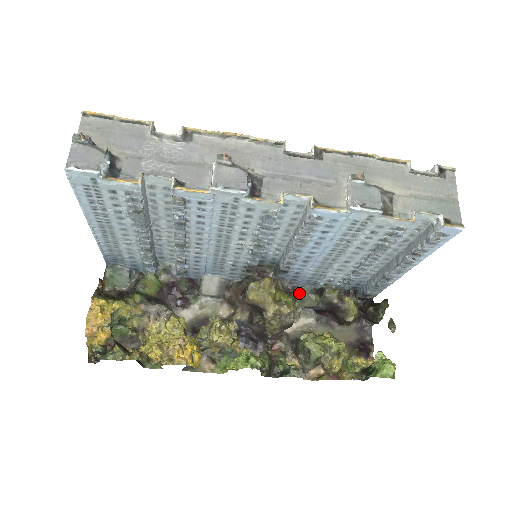
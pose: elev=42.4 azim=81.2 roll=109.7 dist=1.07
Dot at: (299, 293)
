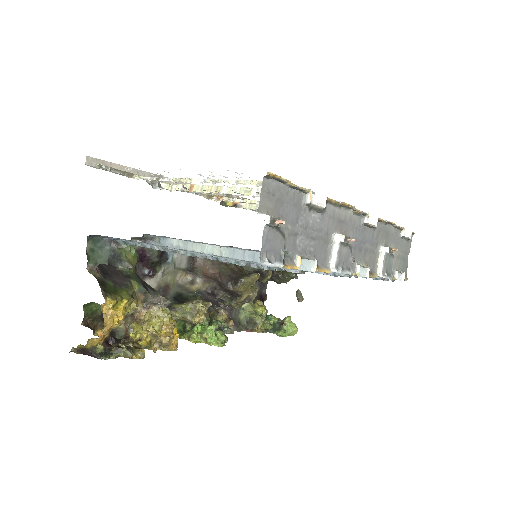
Dot at: occluded
